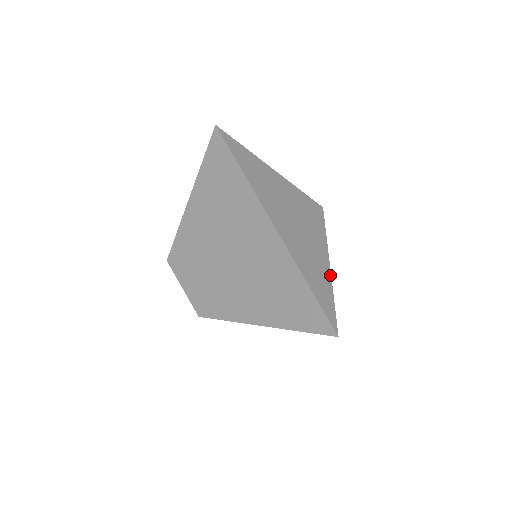
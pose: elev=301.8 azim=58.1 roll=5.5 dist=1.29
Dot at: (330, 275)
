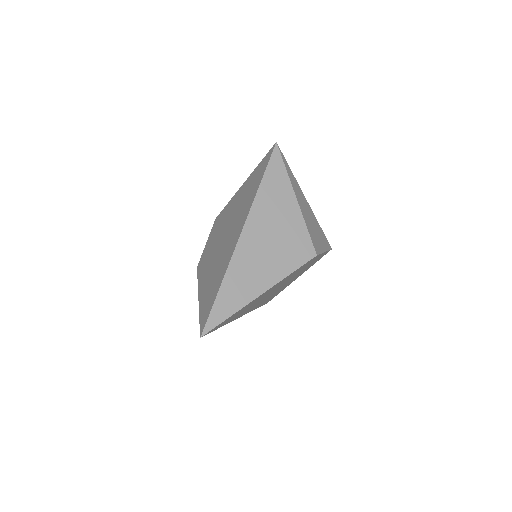
Dot at: (251, 301)
